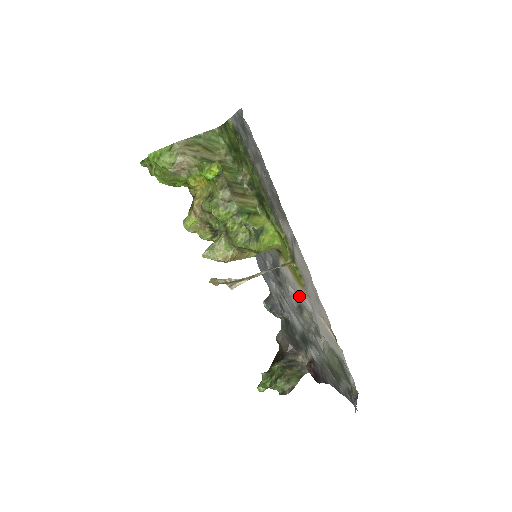
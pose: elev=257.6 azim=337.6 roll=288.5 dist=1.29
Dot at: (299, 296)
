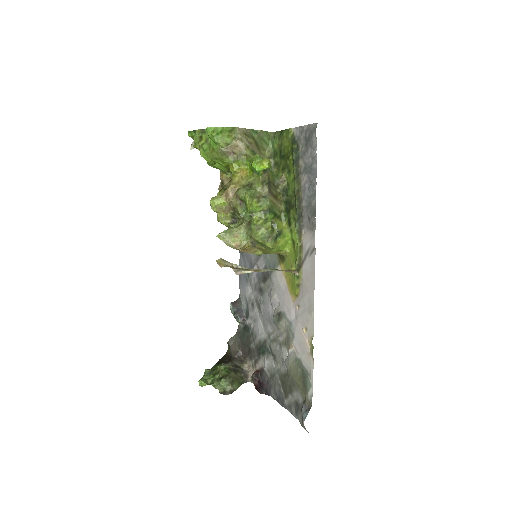
Dot at: (284, 304)
